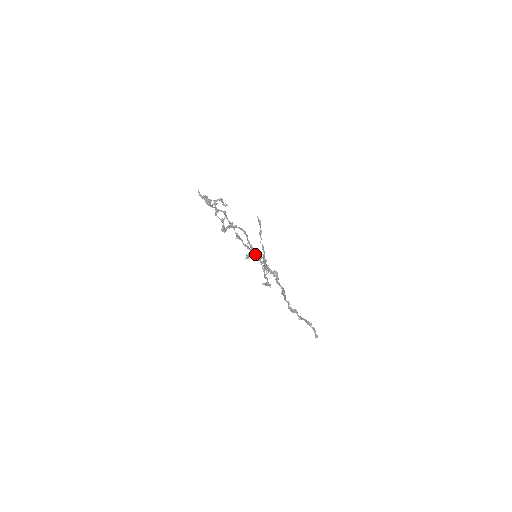
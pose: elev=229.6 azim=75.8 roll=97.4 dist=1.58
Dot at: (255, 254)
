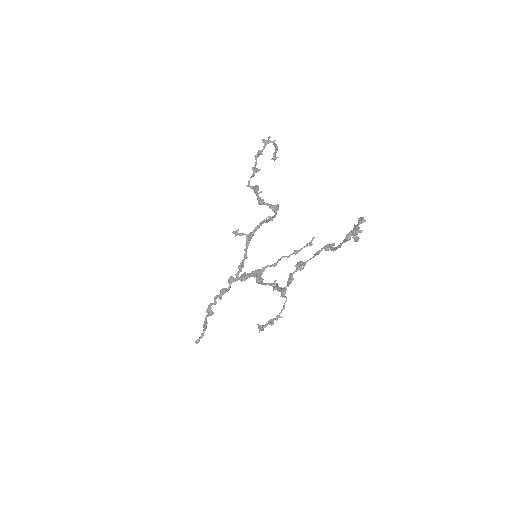
Dot at: occluded
